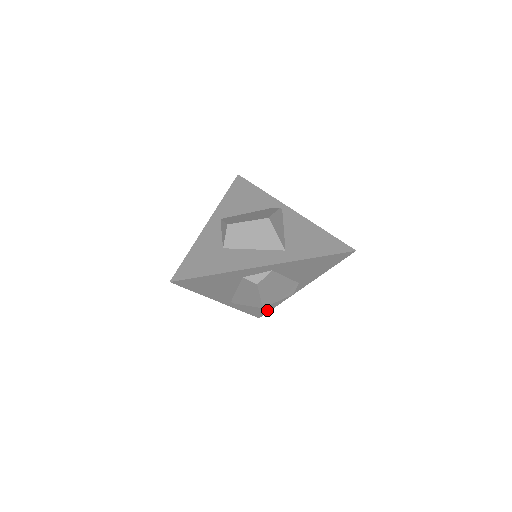
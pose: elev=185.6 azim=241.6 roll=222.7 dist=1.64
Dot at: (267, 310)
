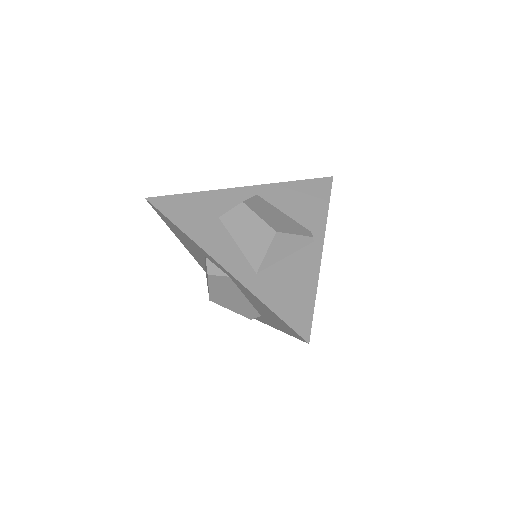
Dot at: occluded
